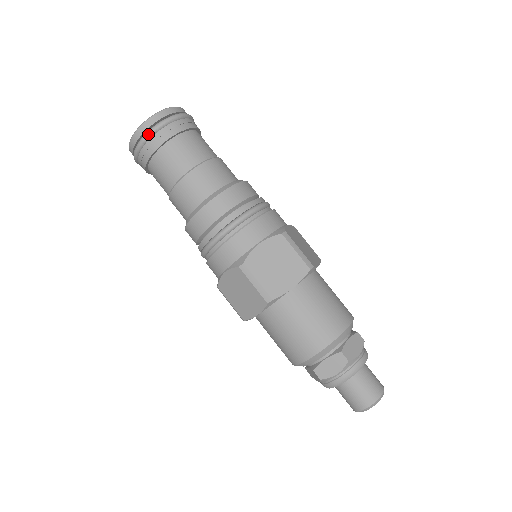
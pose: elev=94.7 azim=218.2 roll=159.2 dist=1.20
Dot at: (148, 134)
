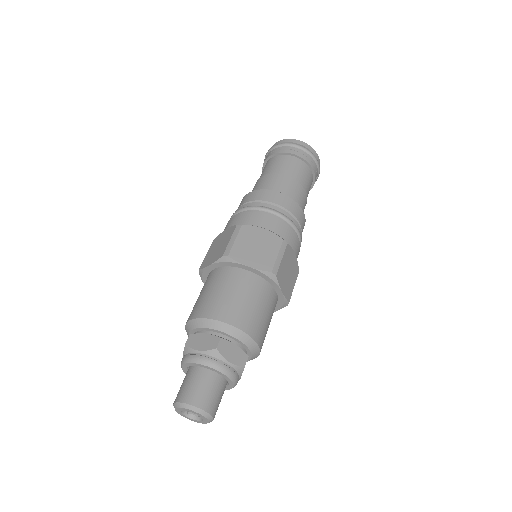
Dot at: (265, 156)
